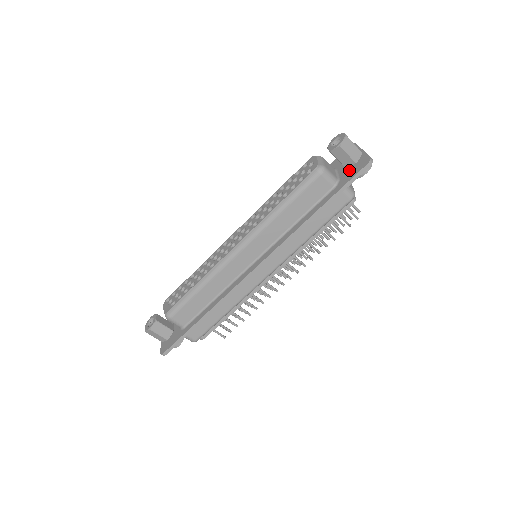
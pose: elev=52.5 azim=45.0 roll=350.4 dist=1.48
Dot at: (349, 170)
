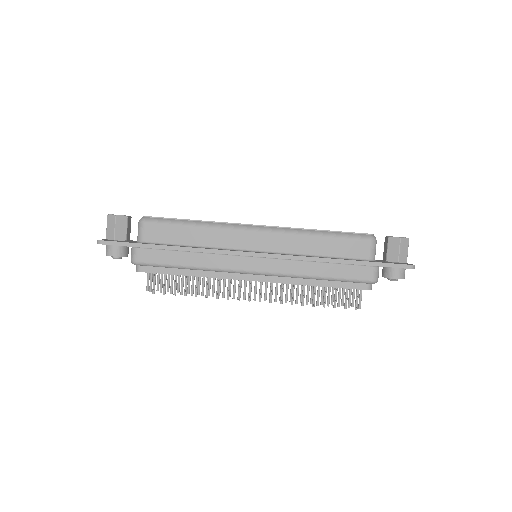
Dot at: (389, 262)
